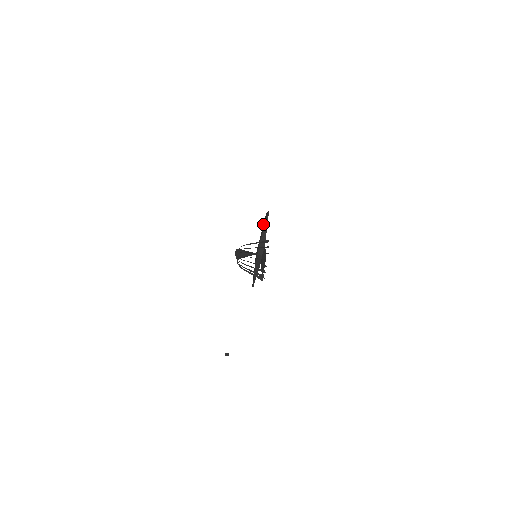
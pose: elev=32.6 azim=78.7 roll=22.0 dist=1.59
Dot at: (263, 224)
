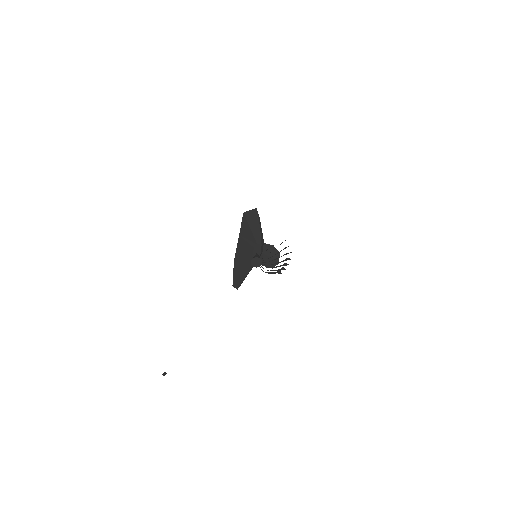
Dot at: (249, 223)
